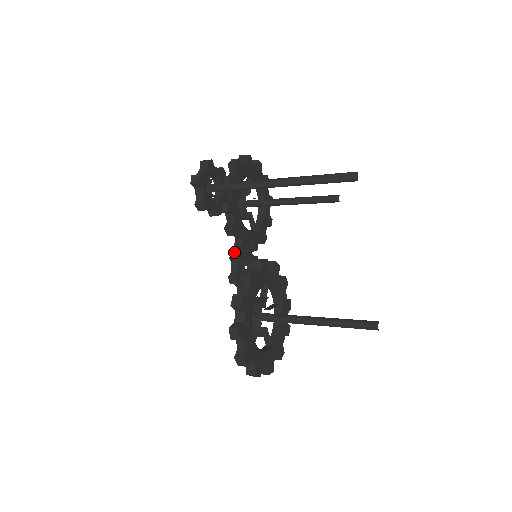
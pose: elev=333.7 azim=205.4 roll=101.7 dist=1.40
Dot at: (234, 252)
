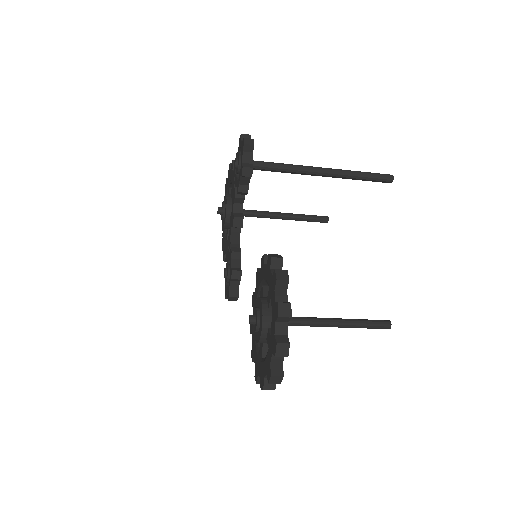
Dot at: (235, 247)
